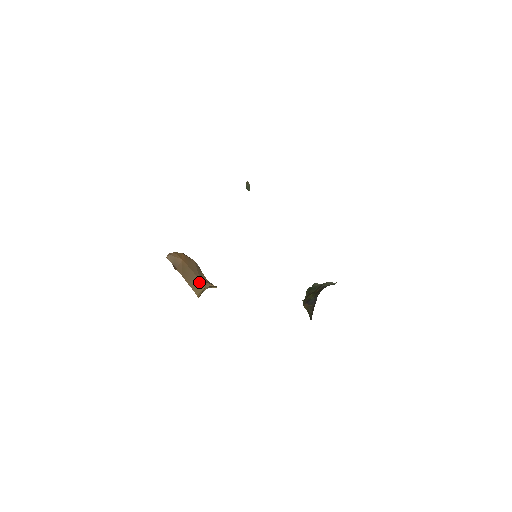
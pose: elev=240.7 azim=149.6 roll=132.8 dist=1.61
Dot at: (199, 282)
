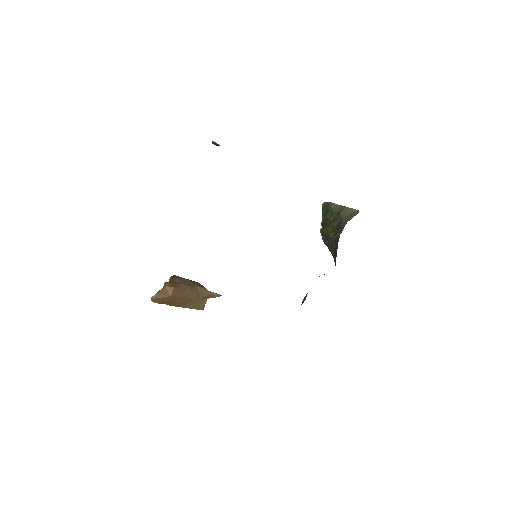
Dot at: (198, 300)
